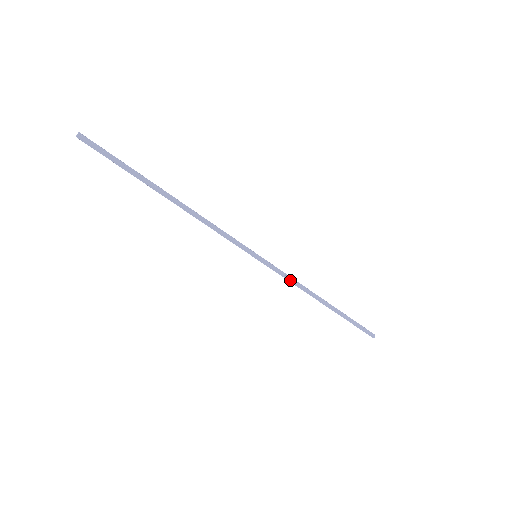
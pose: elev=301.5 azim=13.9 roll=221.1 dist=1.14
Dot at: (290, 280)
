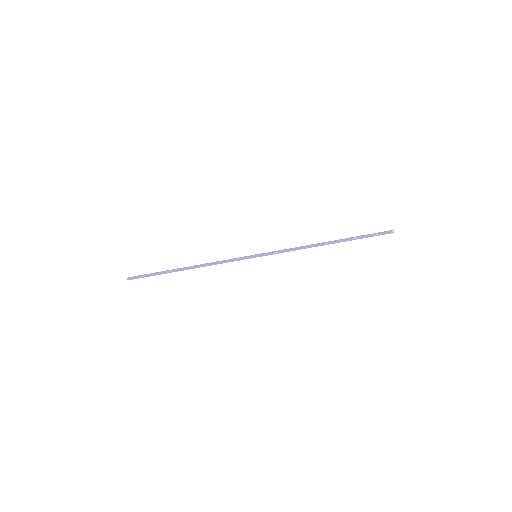
Dot at: occluded
